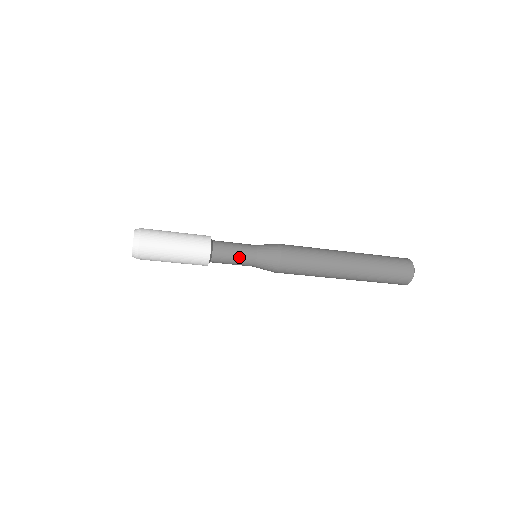
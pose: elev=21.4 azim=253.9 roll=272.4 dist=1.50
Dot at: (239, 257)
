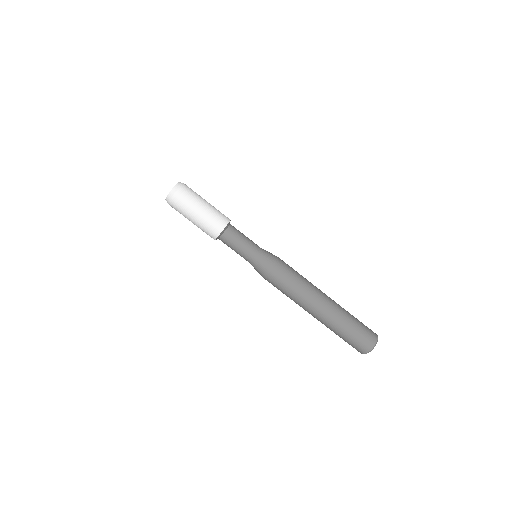
Dot at: (244, 245)
